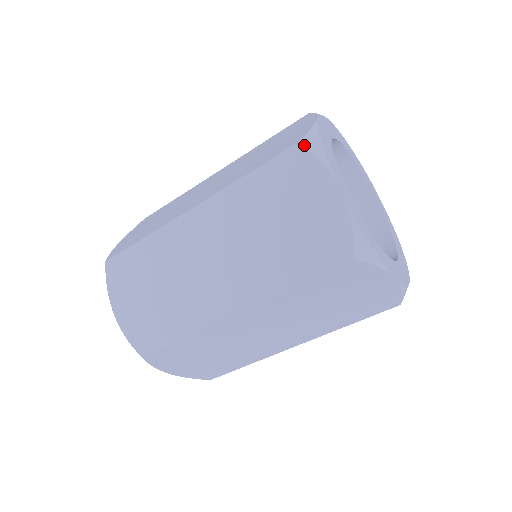
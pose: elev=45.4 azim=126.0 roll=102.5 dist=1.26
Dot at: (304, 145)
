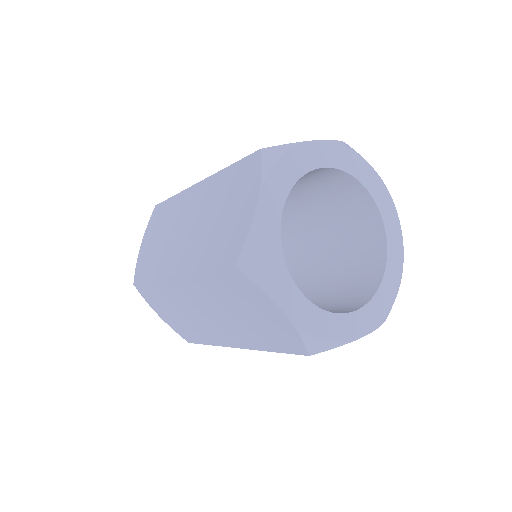
Dot at: (262, 152)
